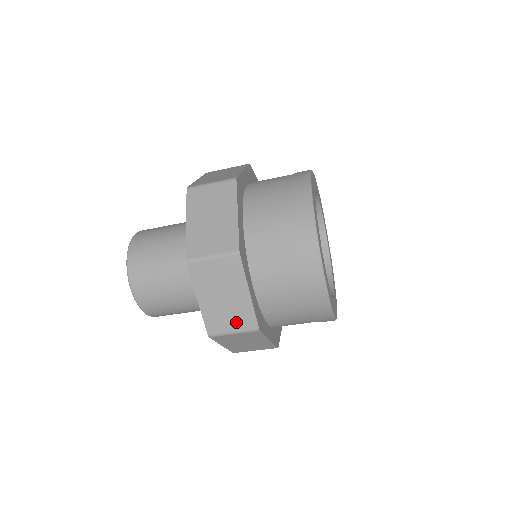
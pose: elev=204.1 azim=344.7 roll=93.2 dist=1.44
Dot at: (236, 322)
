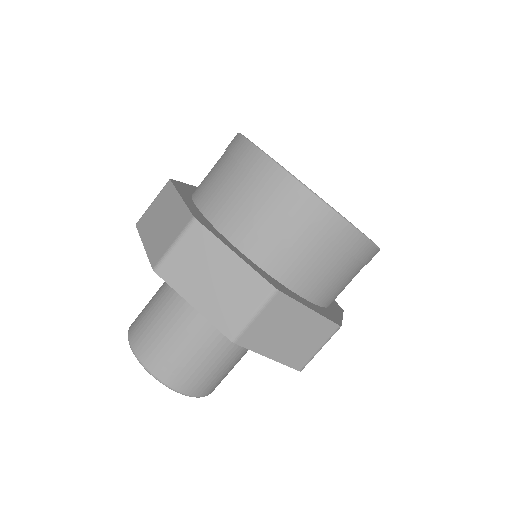
Dot at: occluded
